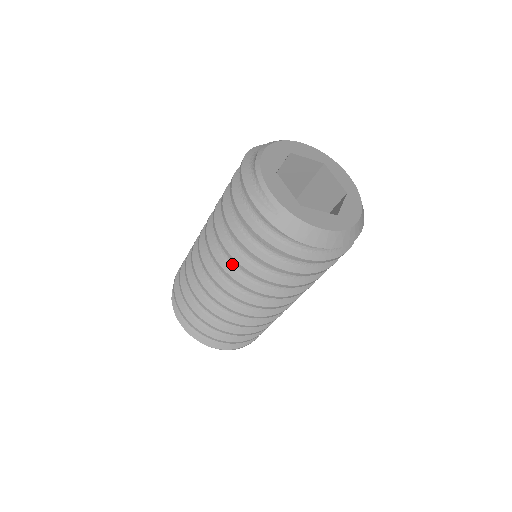
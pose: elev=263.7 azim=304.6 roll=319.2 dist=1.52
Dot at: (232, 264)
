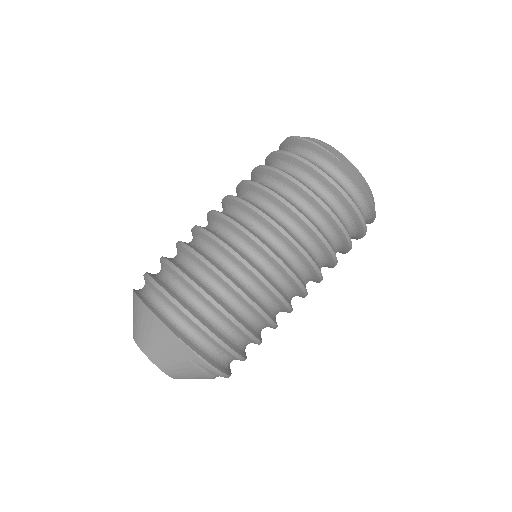
Dot at: (260, 206)
